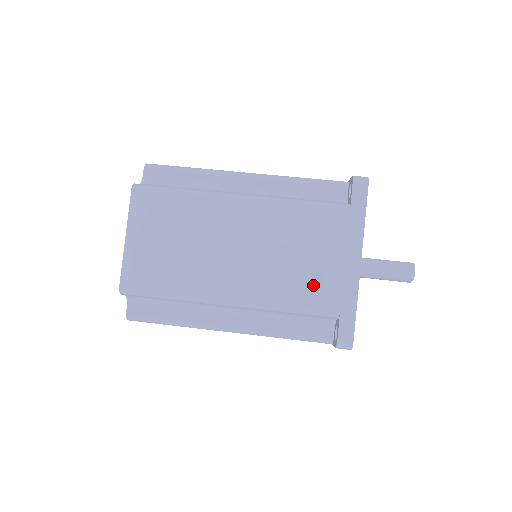
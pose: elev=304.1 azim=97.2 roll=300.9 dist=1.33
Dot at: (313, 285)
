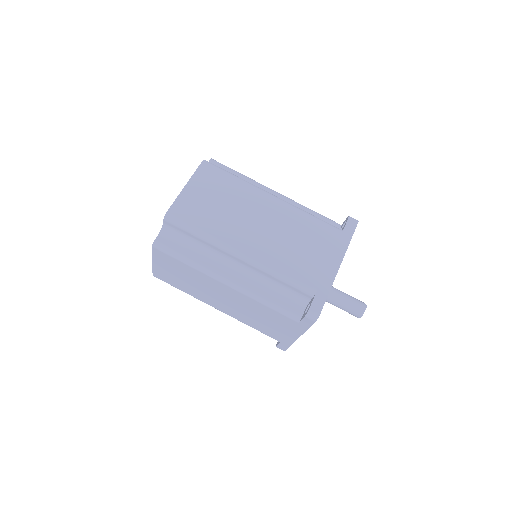
Dot at: (304, 266)
